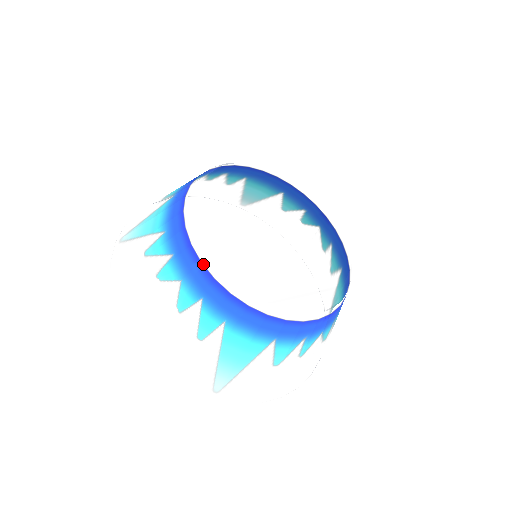
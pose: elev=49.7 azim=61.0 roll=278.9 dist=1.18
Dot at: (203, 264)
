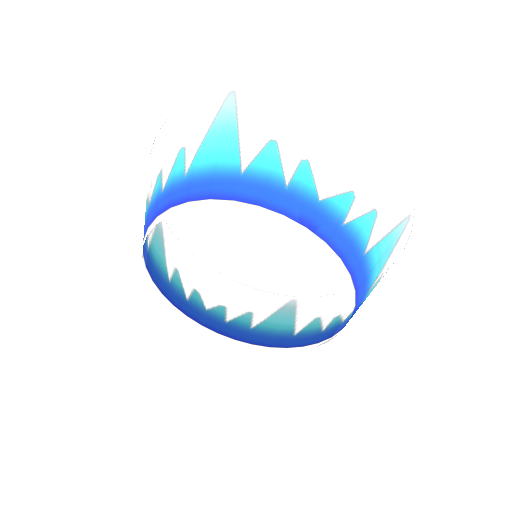
Dot at: occluded
